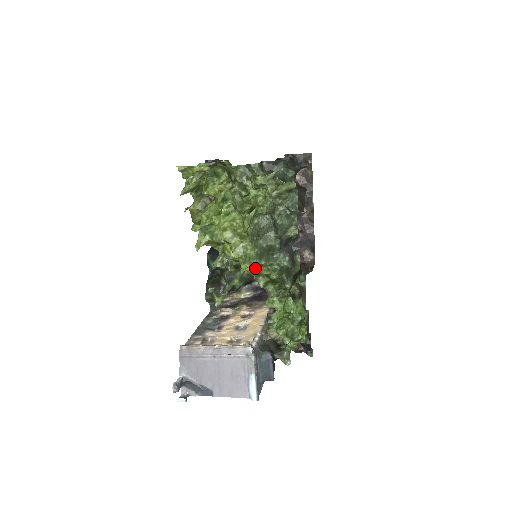
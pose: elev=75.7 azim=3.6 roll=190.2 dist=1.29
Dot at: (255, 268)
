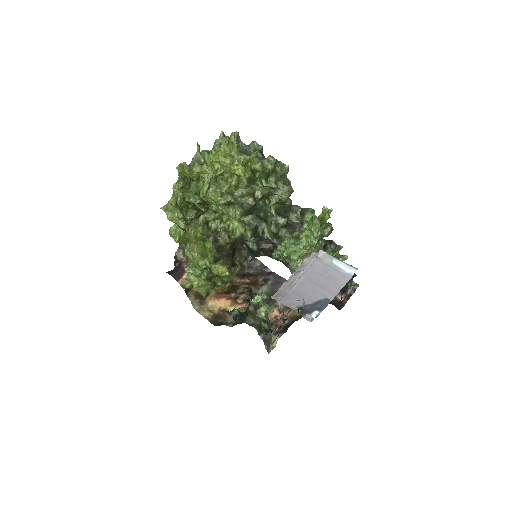
Dot at: (261, 164)
